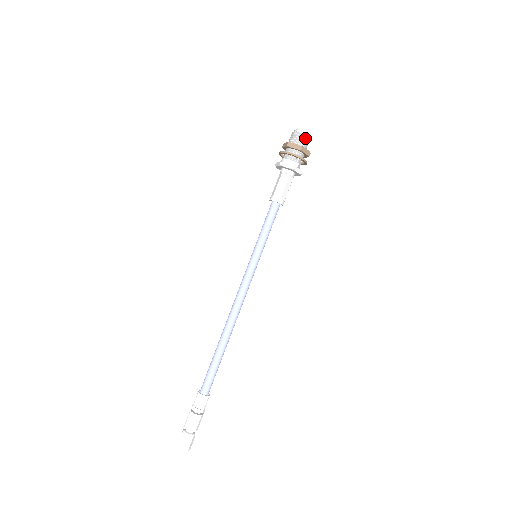
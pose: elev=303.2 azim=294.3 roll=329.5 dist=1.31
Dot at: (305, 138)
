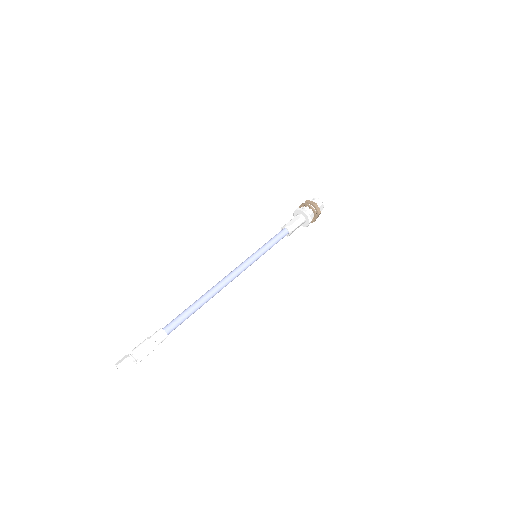
Dot at: (320, 203)
